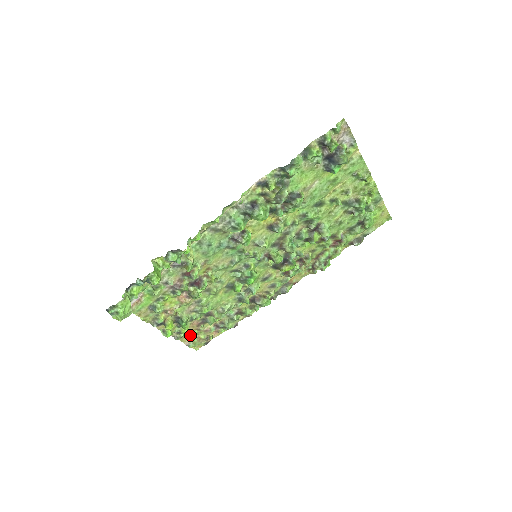
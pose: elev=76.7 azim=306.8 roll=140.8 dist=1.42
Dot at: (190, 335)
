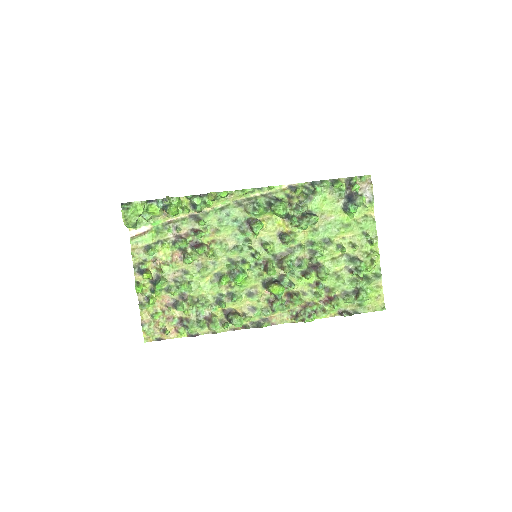
Dot at: (153, 313)
